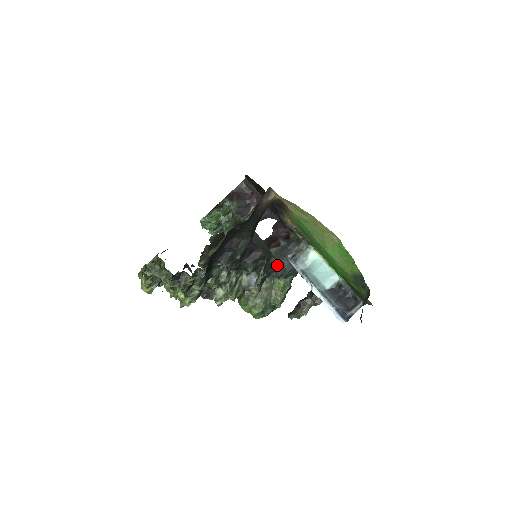
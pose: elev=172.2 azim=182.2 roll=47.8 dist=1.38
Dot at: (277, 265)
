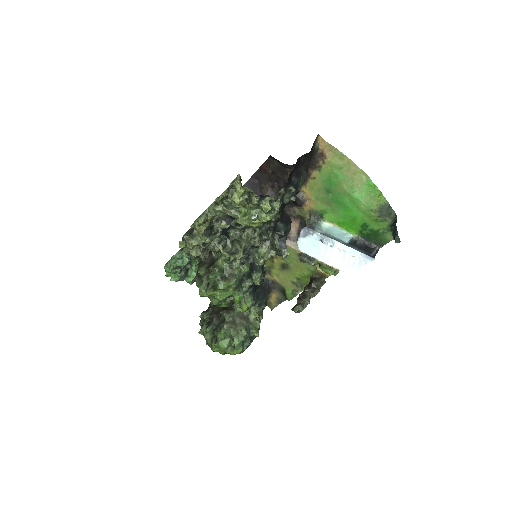
Dot at: occluded
